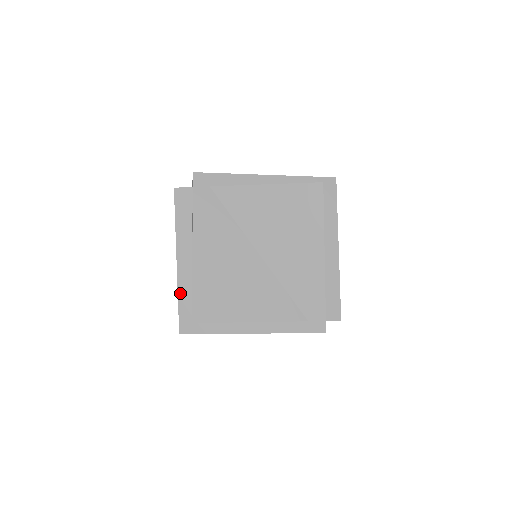
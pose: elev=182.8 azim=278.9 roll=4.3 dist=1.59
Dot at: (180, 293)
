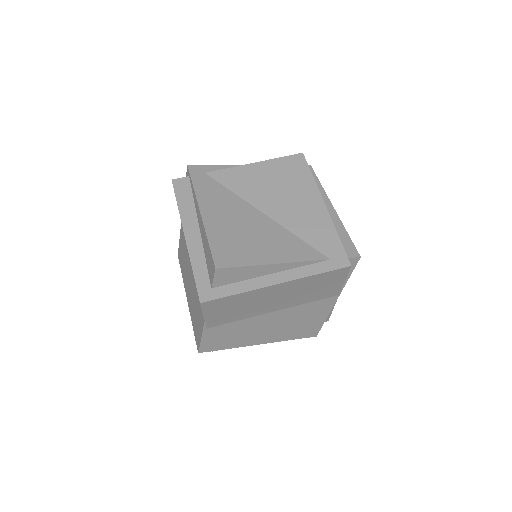
Dot at: (193, 263)
